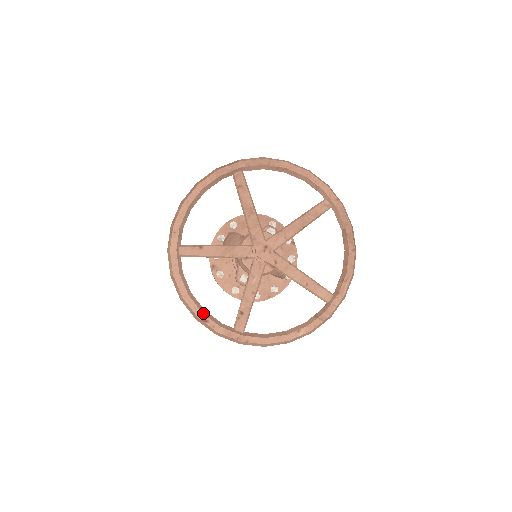
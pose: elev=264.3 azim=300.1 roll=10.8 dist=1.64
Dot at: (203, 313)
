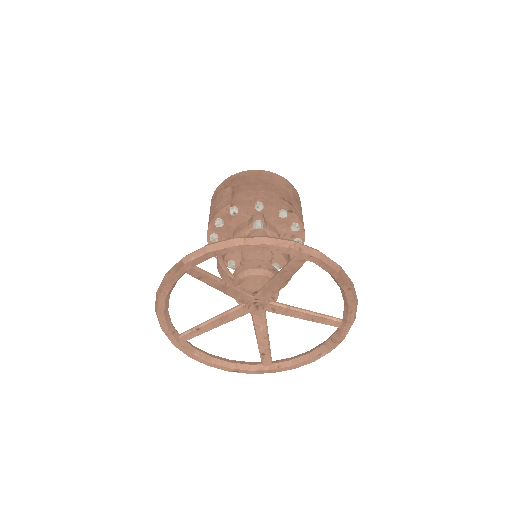
Dot at: (230, 368)
